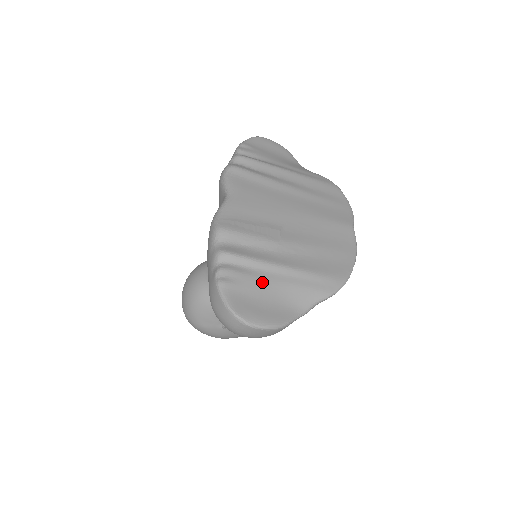
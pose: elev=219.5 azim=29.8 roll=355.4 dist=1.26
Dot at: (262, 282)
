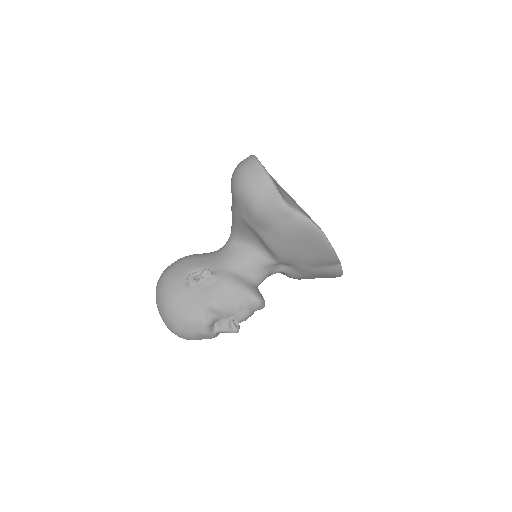
Dot at: (275, 182)
